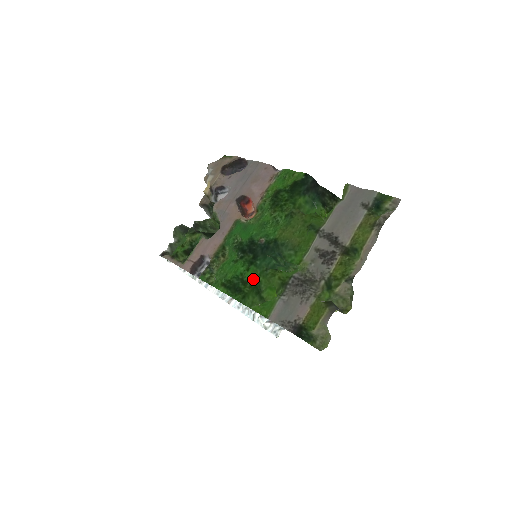
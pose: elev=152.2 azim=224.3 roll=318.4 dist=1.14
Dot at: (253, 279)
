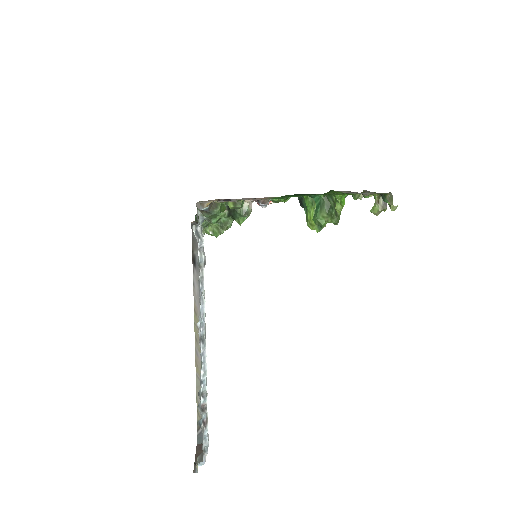
Dot at: occluded
